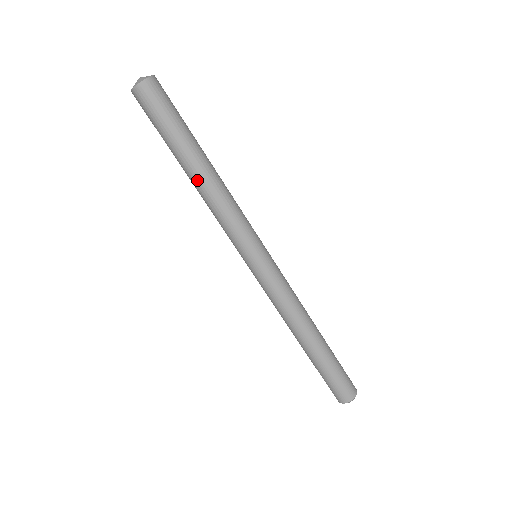
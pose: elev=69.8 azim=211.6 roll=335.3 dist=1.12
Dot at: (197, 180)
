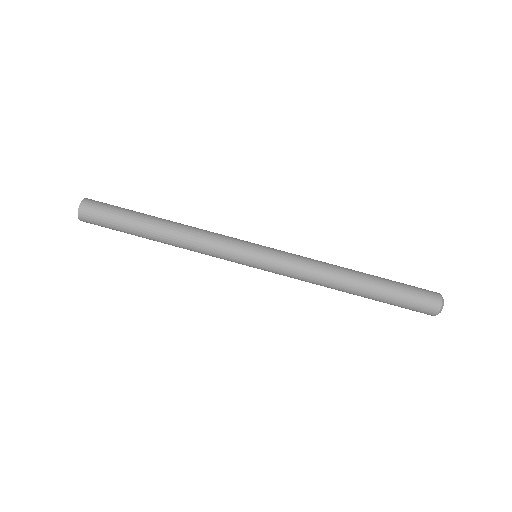
Dot at: (167, 231)
